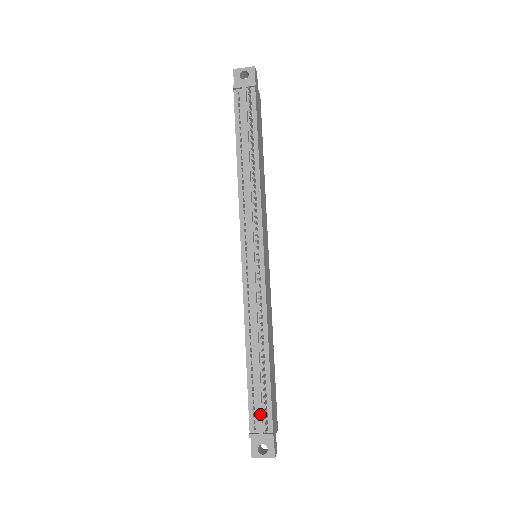
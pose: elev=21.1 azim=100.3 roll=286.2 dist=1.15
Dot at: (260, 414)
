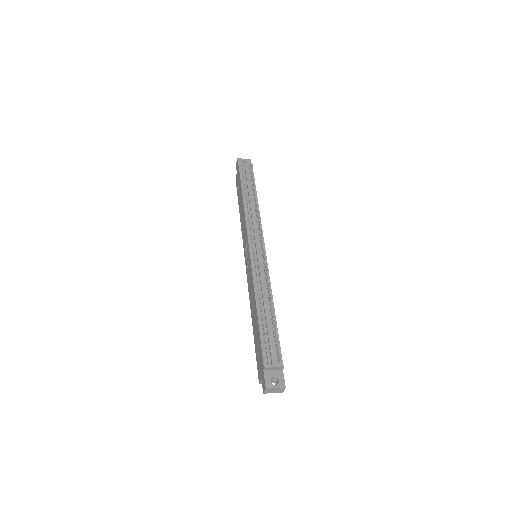
Dot at: (272, 350)
